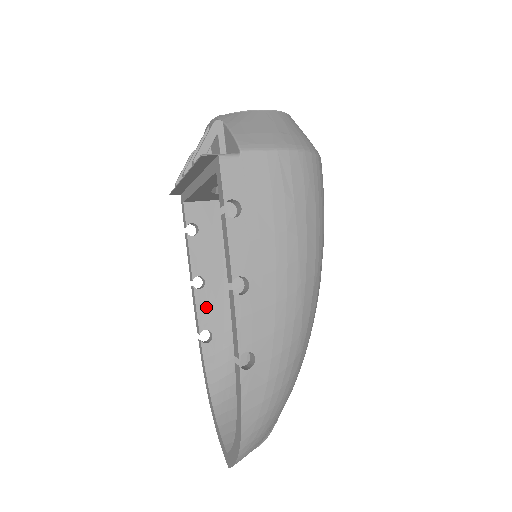
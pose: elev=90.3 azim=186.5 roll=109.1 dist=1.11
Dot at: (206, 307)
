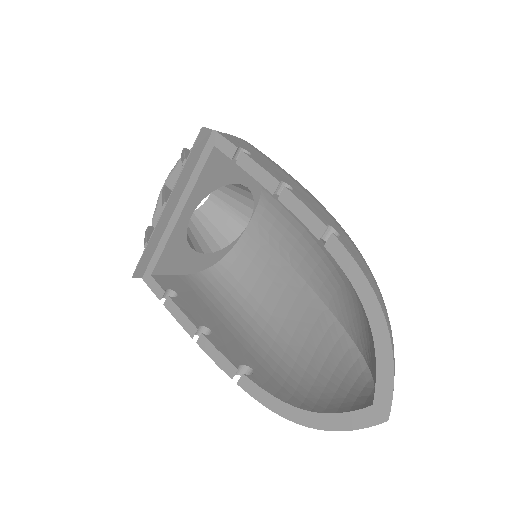
Dot at: (226, 348)
